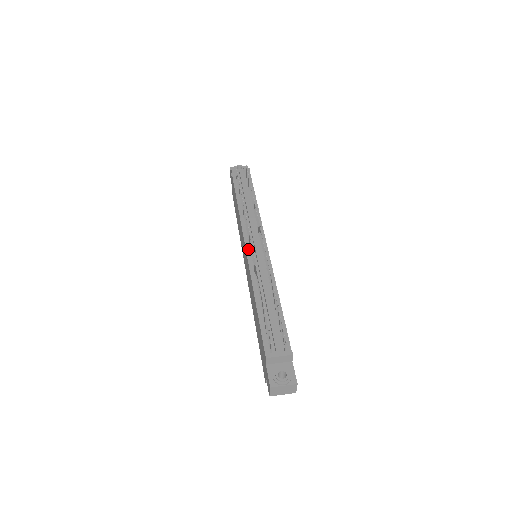
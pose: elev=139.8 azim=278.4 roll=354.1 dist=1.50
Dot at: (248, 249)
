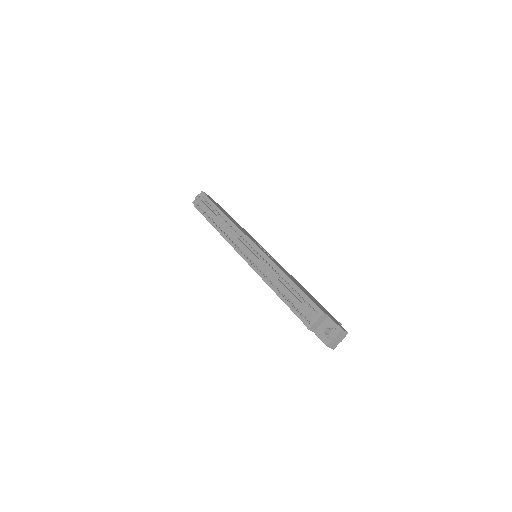
Dot at: (245, 259)
